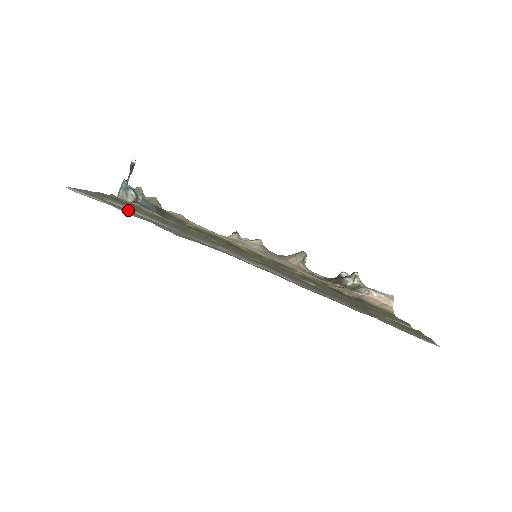
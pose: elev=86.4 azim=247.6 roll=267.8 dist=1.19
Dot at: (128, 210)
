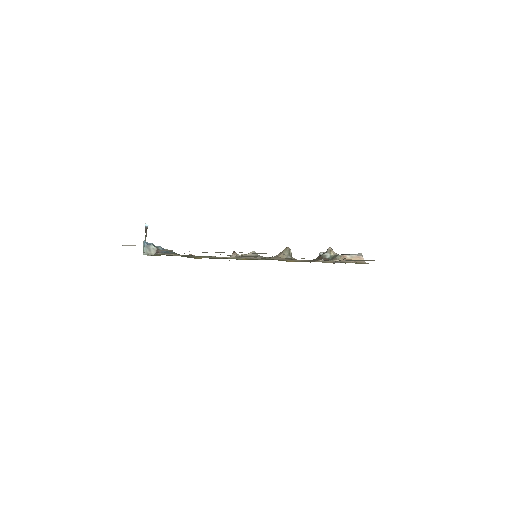
Dot at: occluded
